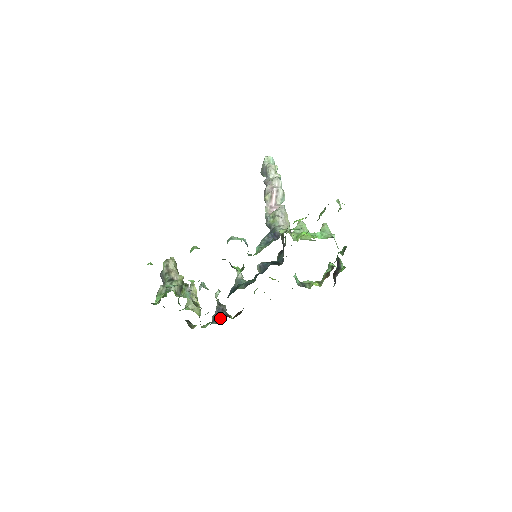
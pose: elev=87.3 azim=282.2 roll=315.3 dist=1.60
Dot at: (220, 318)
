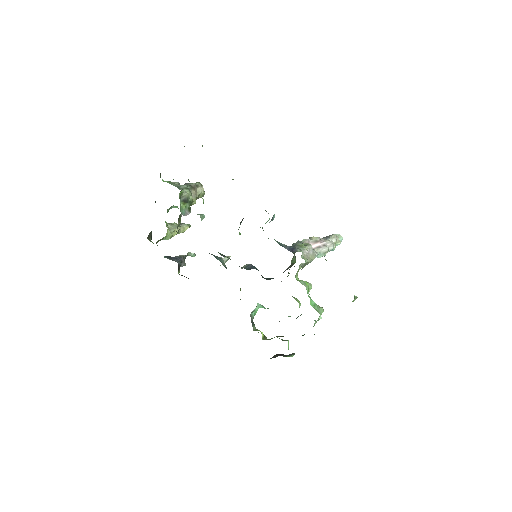
Dot at: (173, 260)
